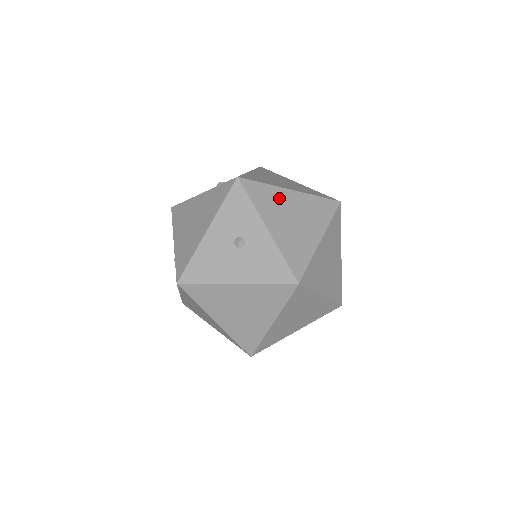
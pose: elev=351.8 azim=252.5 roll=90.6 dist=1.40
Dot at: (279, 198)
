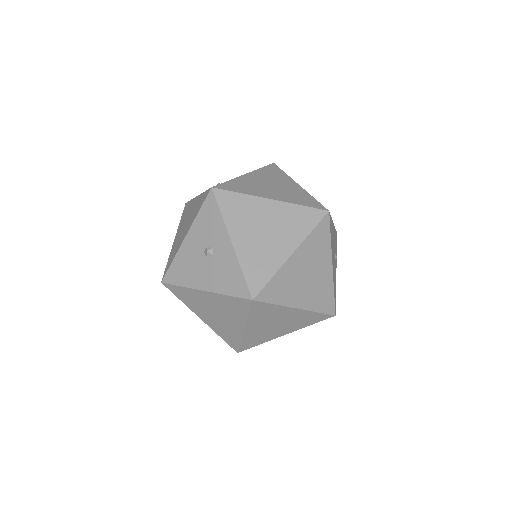
Dot at: (253, 209)
